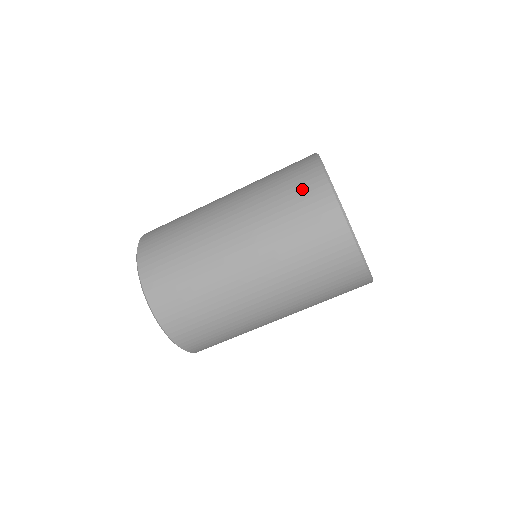
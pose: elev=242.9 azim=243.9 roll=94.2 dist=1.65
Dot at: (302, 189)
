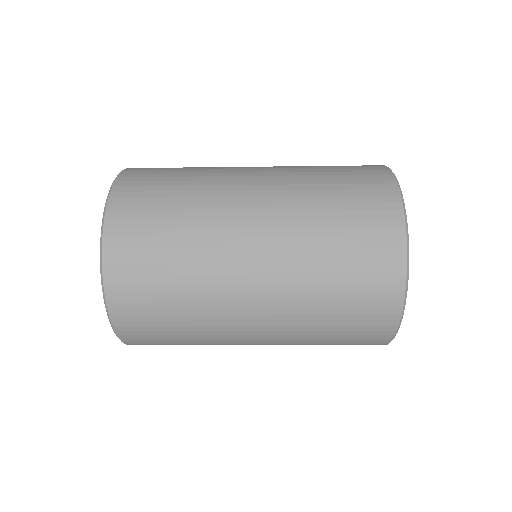
Dot at: (368, 291)
